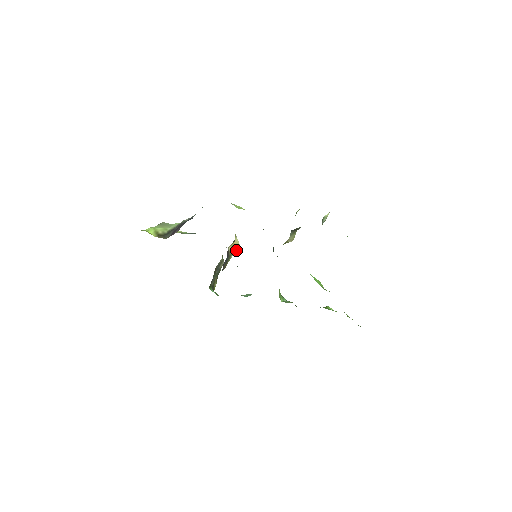
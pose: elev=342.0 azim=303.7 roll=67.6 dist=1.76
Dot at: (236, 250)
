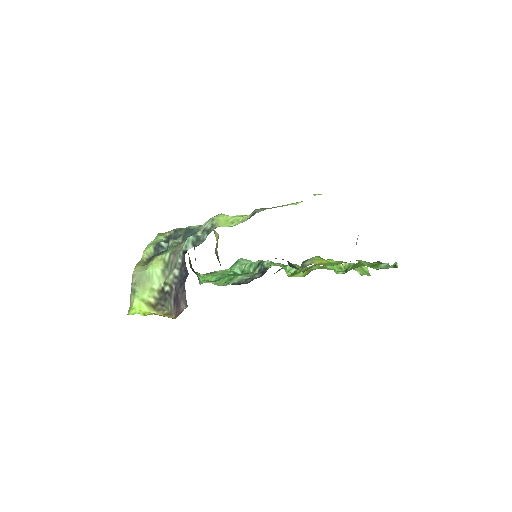
Dot at: (217, 242)
